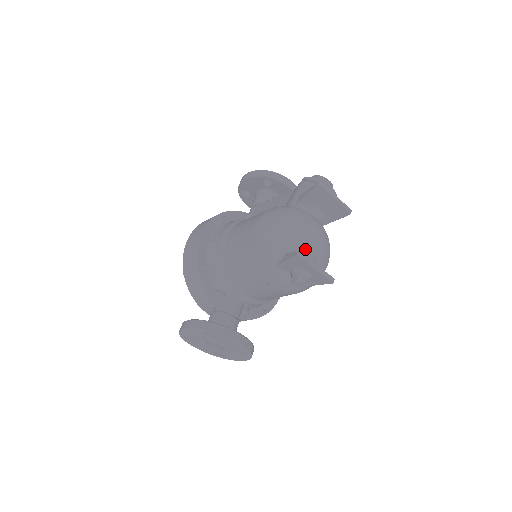
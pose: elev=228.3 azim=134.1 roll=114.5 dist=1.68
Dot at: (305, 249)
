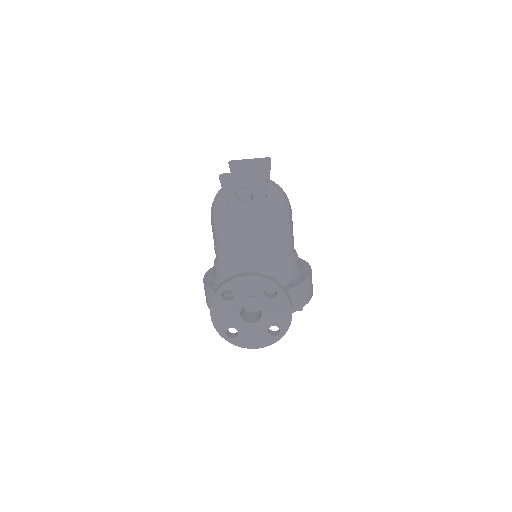
Dot at: occluded
